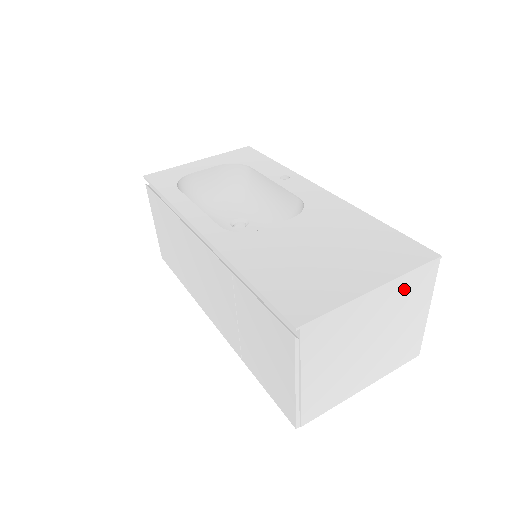
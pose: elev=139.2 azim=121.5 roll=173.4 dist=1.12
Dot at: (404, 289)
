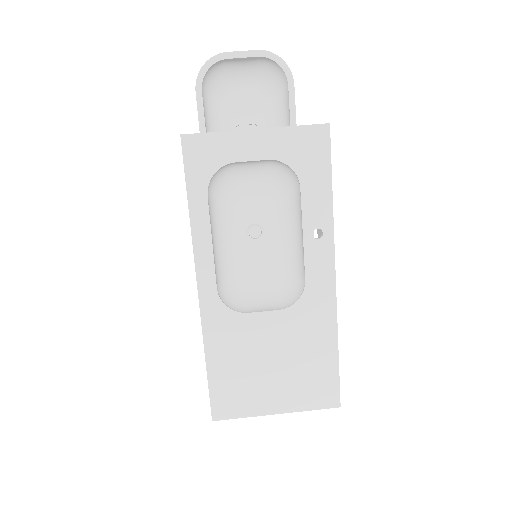
Dot at: occluded
